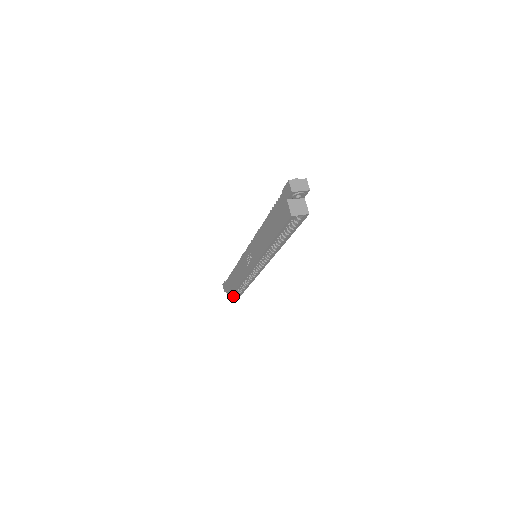
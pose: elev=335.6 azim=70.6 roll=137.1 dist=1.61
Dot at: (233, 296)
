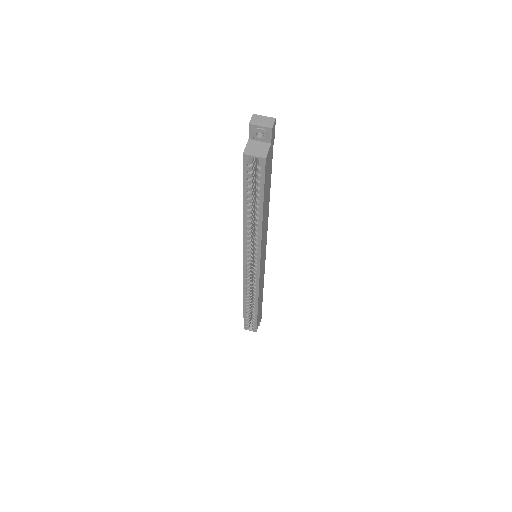
Dot at: (250, 327)
